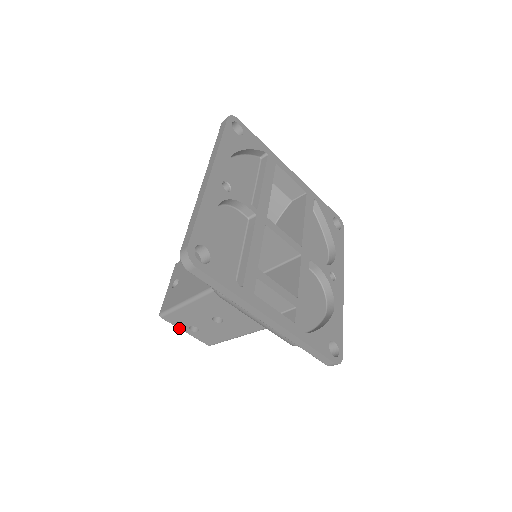
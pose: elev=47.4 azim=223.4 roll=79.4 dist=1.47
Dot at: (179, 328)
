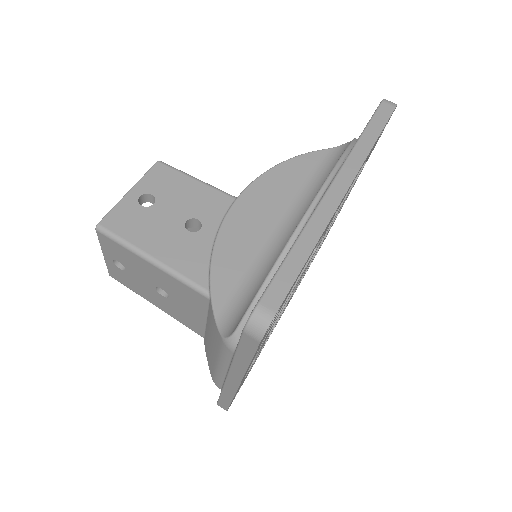
Dot at: (102, 248)
